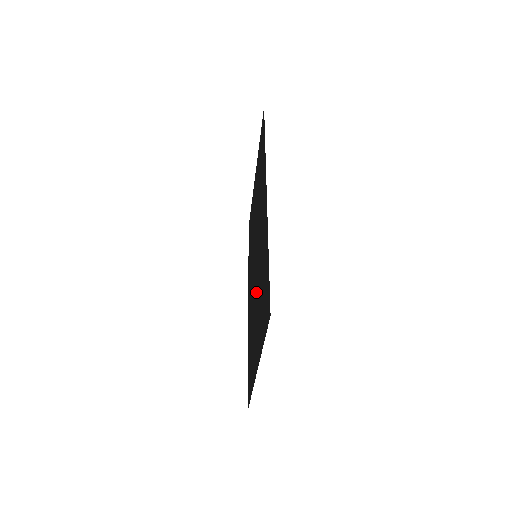
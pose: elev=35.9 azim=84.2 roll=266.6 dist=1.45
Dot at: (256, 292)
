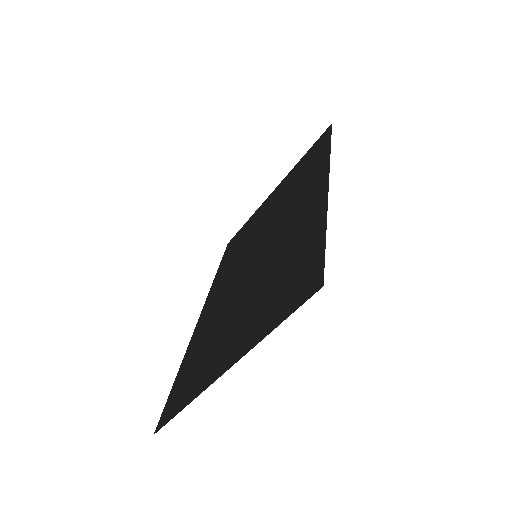
Dot at: (247, 288)
